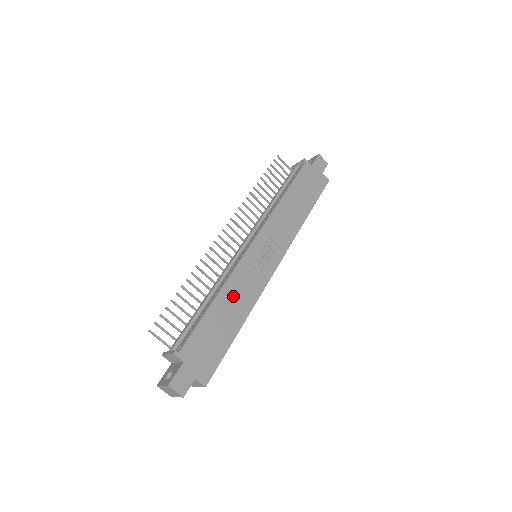
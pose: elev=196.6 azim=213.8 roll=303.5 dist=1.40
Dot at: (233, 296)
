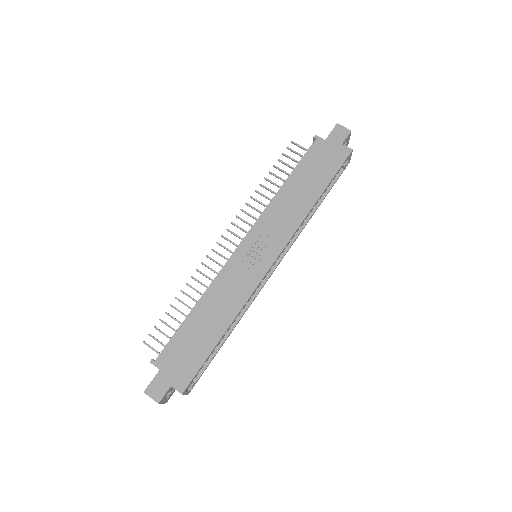
Dot at: (216, 302)
